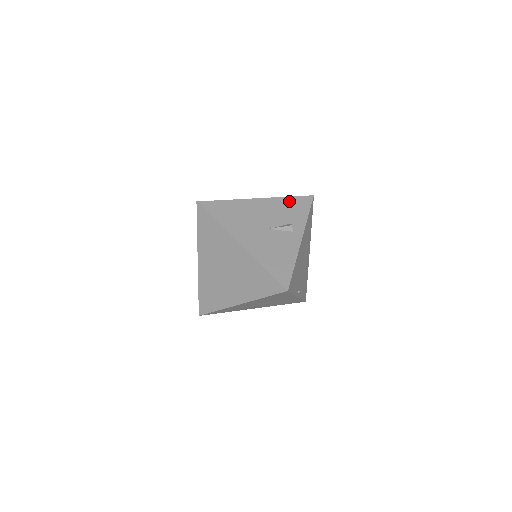
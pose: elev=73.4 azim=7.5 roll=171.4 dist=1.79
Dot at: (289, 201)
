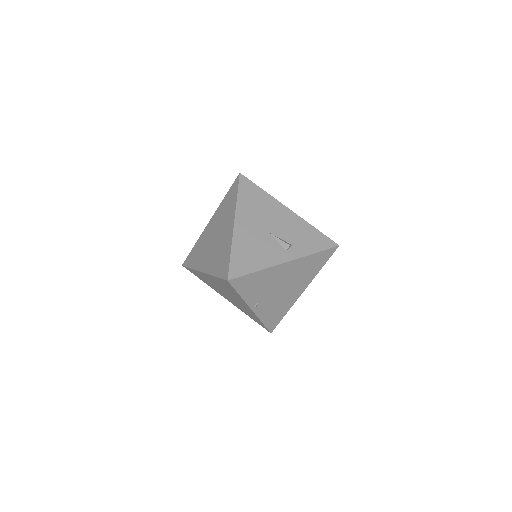
Dot at: (312, 231)
